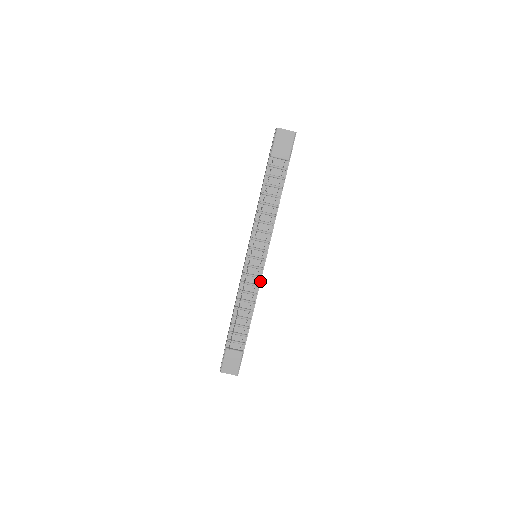
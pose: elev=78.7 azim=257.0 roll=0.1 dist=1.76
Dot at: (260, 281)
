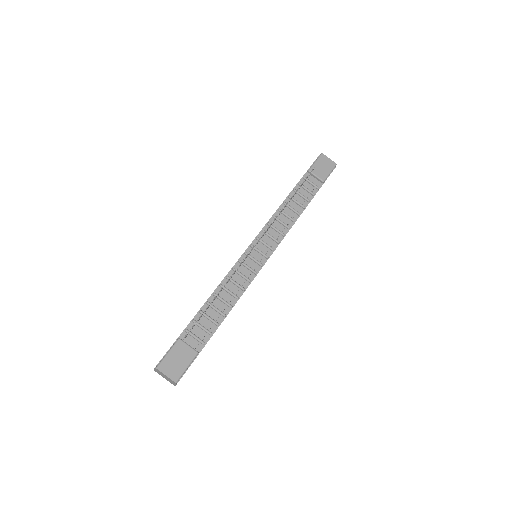
Dot at: (254, 277)
